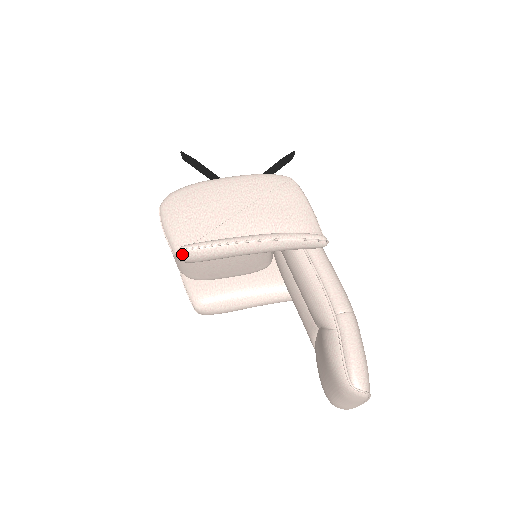
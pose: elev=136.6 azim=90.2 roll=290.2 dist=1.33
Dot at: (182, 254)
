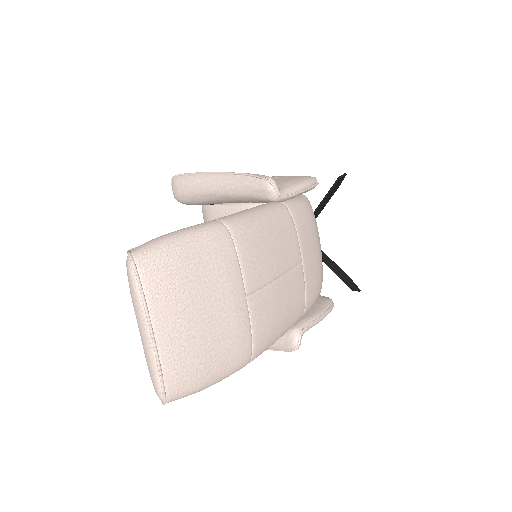
Dot at: (173, 181)
